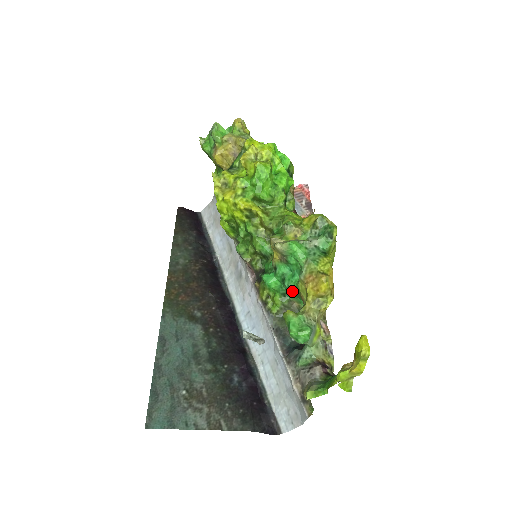
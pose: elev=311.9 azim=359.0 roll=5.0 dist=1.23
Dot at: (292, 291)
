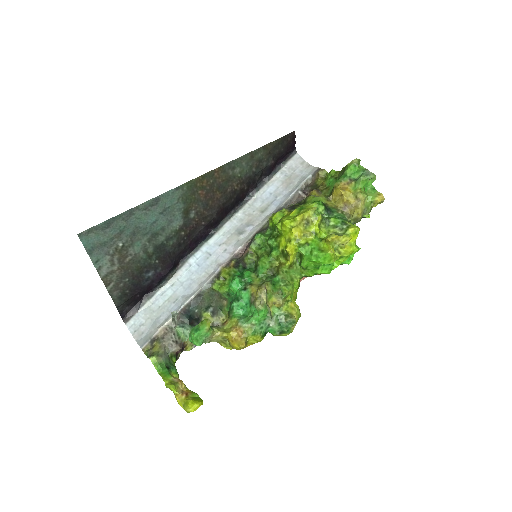
Dot at: (231, 308)
